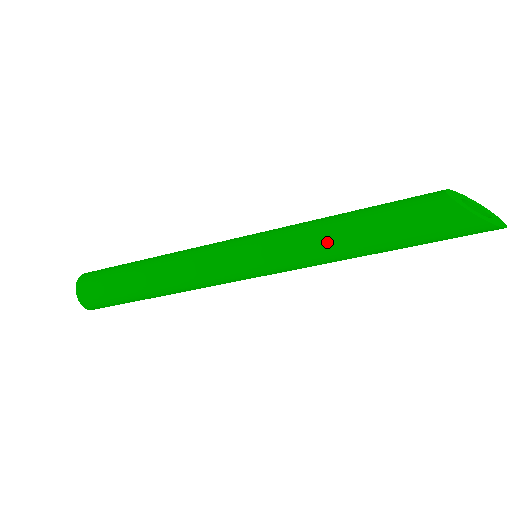
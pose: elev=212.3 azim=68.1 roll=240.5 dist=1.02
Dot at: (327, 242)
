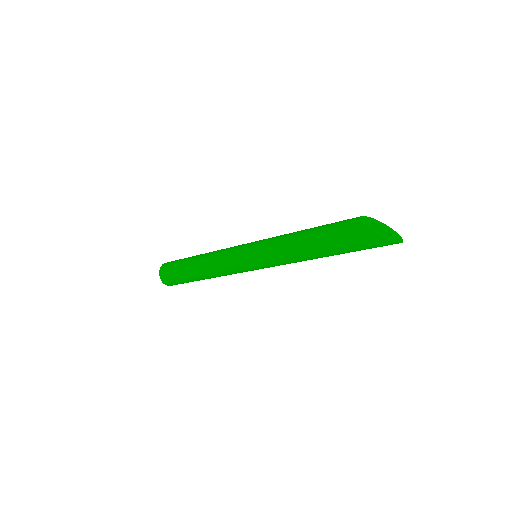
Dot at: (288, 245)
